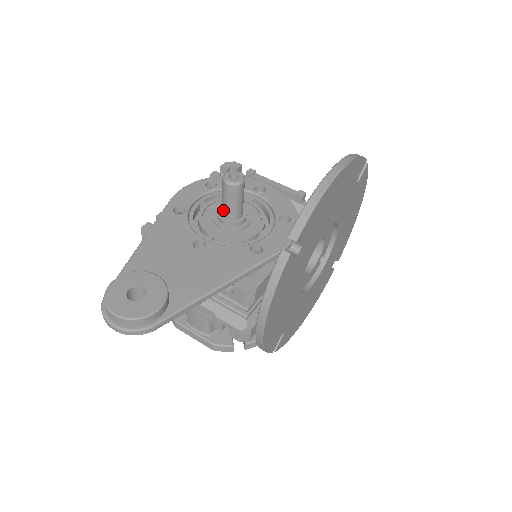
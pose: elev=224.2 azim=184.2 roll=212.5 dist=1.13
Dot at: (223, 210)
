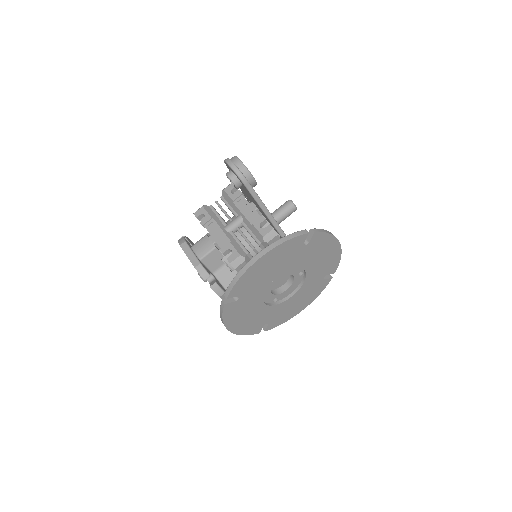
Dot at: (274, 213)
